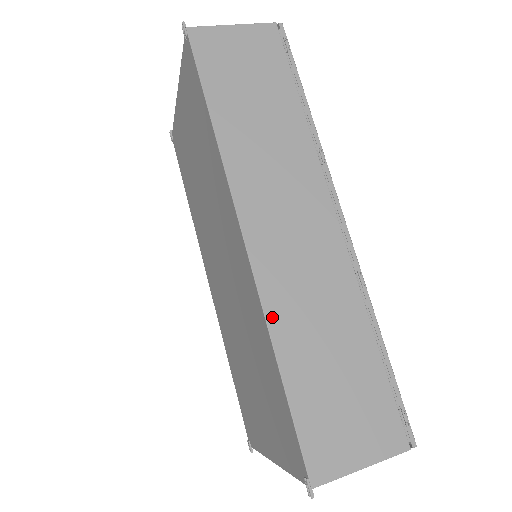
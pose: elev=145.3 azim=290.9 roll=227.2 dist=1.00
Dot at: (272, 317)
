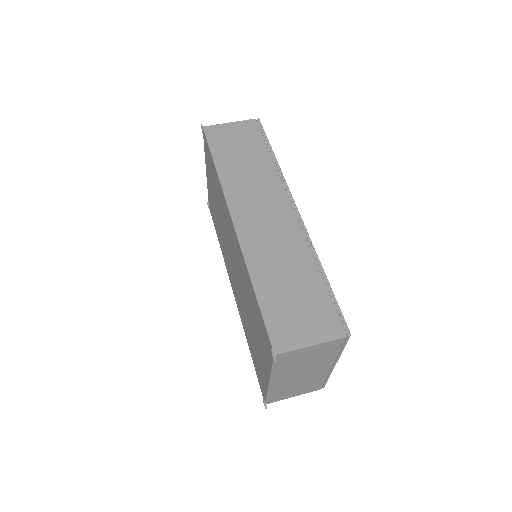
Dot at: (250, 261)
